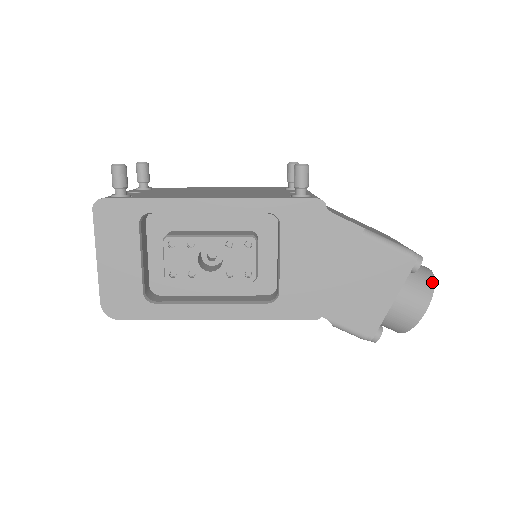
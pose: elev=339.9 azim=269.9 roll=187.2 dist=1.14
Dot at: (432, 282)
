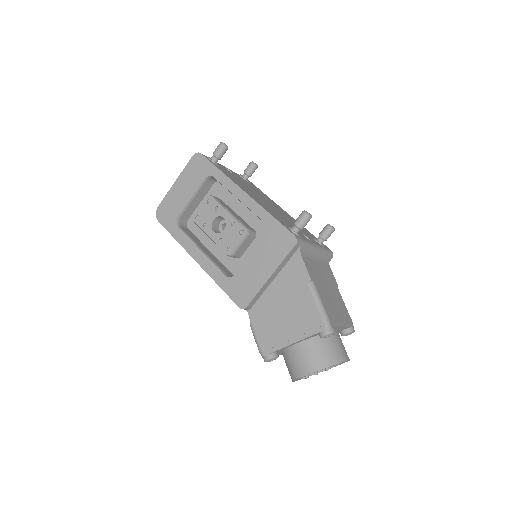
Dot at: (334, 362)
